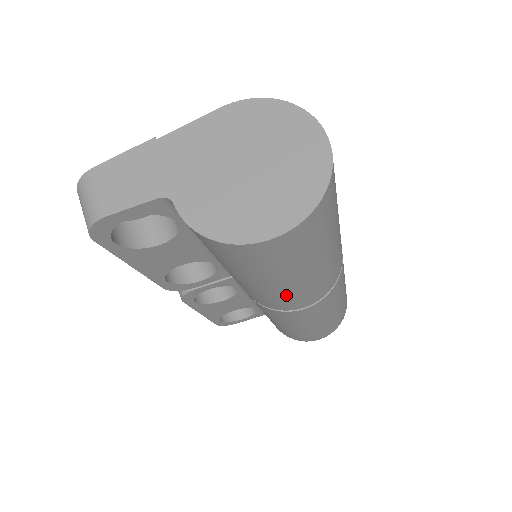
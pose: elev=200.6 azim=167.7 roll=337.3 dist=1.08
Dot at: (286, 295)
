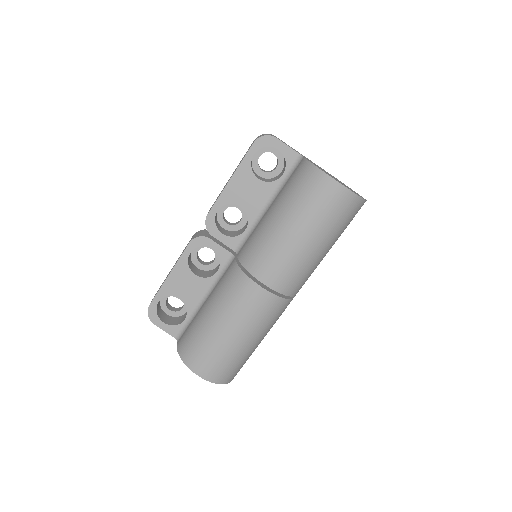
Dot at: (280, 250)
